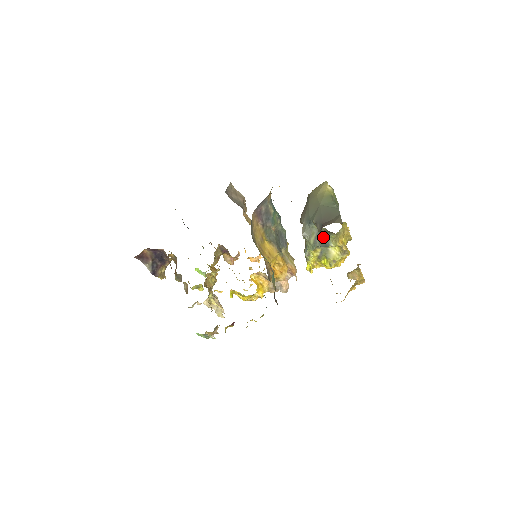
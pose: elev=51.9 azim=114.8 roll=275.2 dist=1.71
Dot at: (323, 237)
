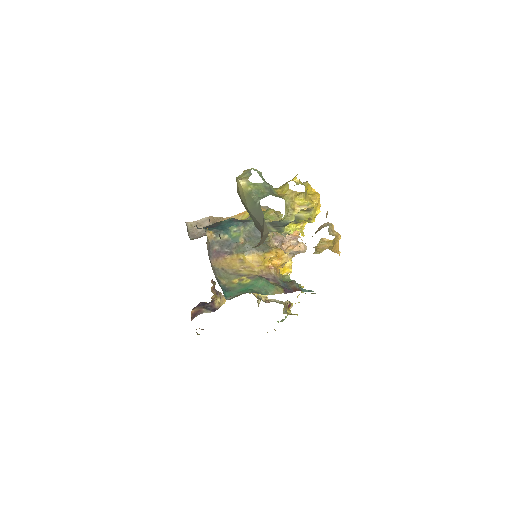
Dot at: (277, 224)
